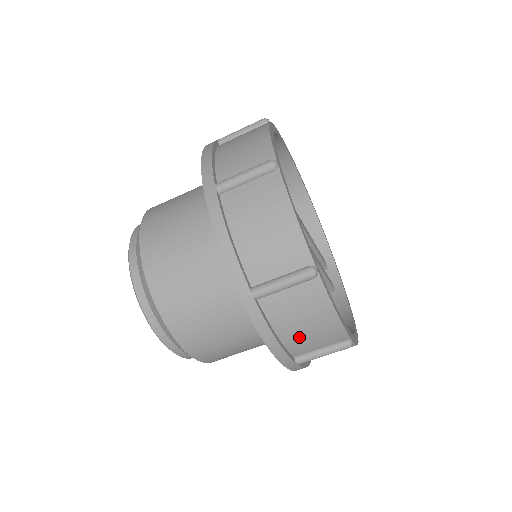
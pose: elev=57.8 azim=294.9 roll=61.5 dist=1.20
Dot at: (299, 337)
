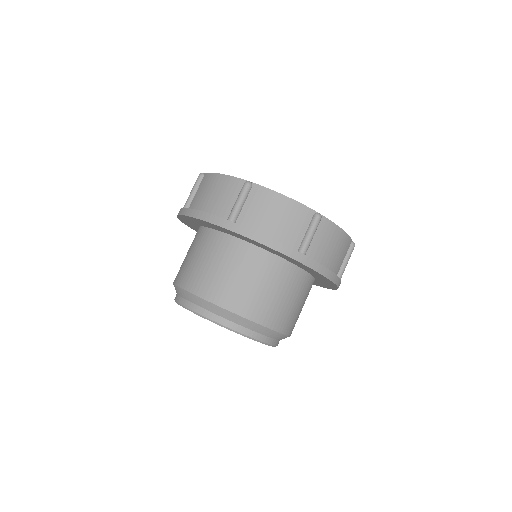
Dot at: (280, 228)
